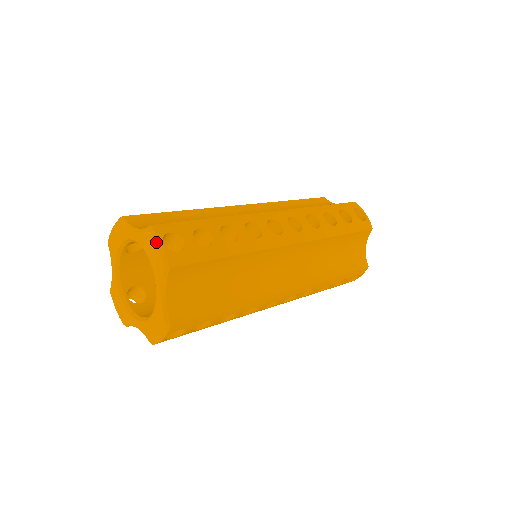
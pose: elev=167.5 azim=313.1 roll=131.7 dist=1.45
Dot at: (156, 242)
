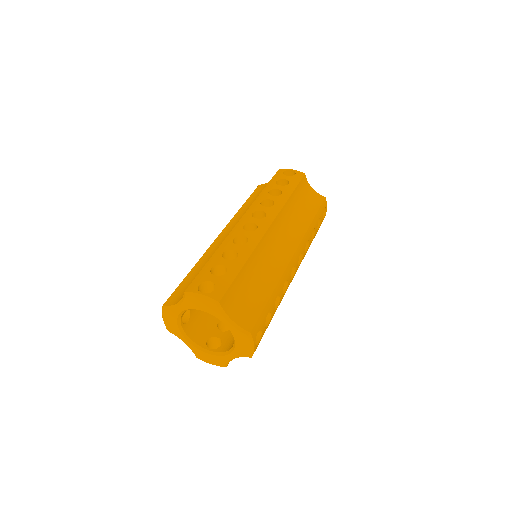
Dot at: (197, 297)
